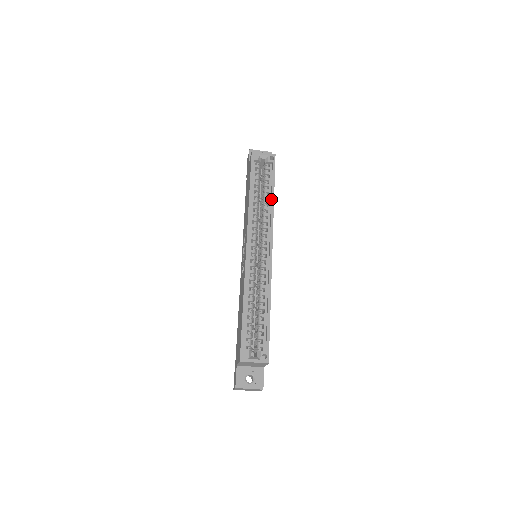
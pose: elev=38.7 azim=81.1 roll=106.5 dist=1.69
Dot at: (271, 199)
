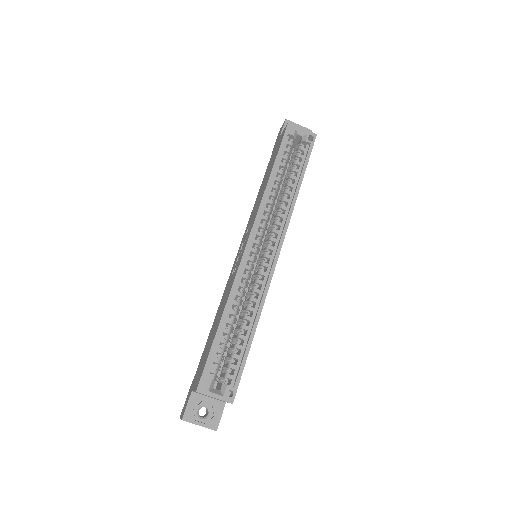
Dot at: (295, 190)
